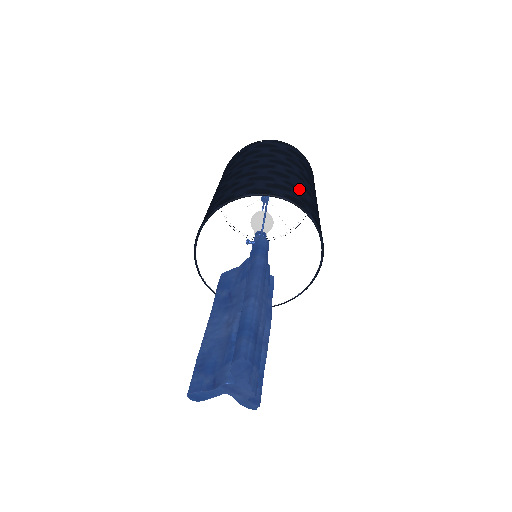
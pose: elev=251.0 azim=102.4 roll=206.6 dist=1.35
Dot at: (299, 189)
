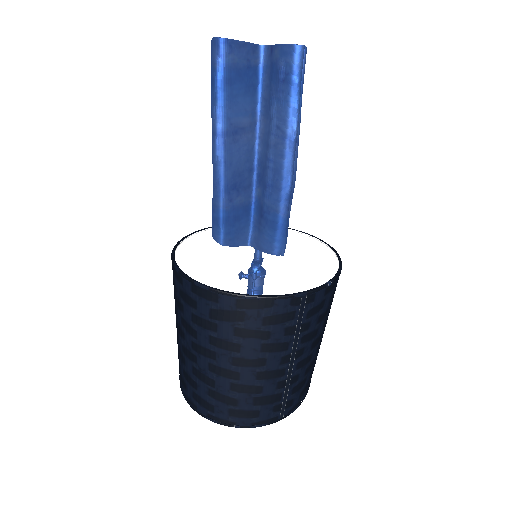
Dot at: occluded
